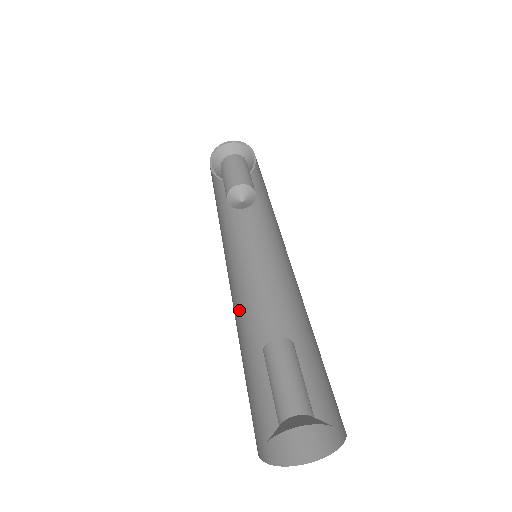
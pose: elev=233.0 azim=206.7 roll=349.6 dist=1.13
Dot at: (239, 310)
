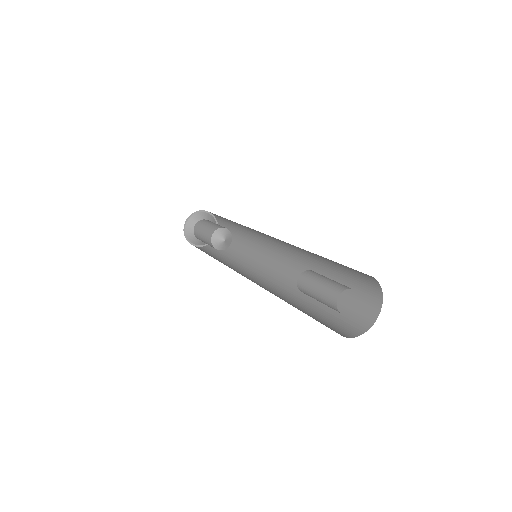
Dot at: occluded
